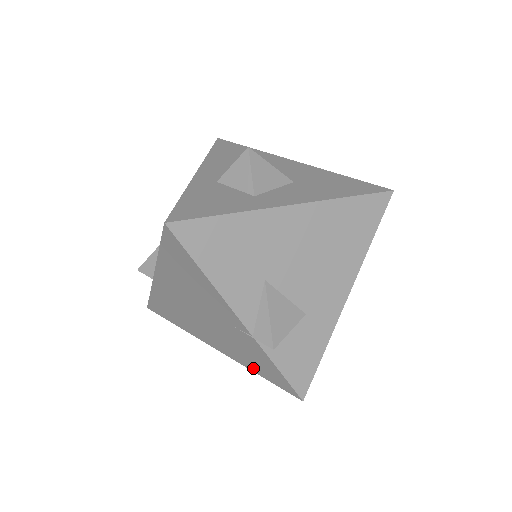
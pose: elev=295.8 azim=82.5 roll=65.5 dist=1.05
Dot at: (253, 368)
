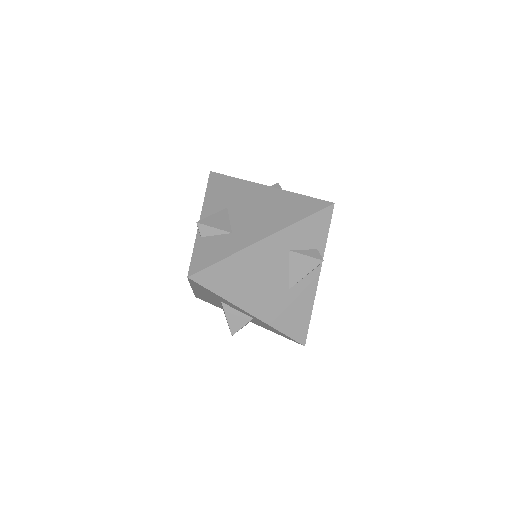
Dot at: occluded
